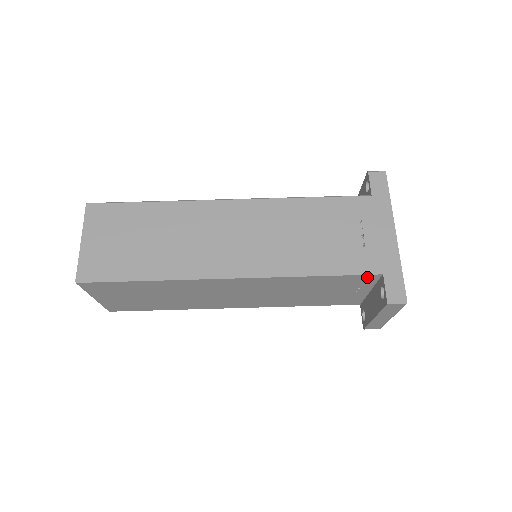
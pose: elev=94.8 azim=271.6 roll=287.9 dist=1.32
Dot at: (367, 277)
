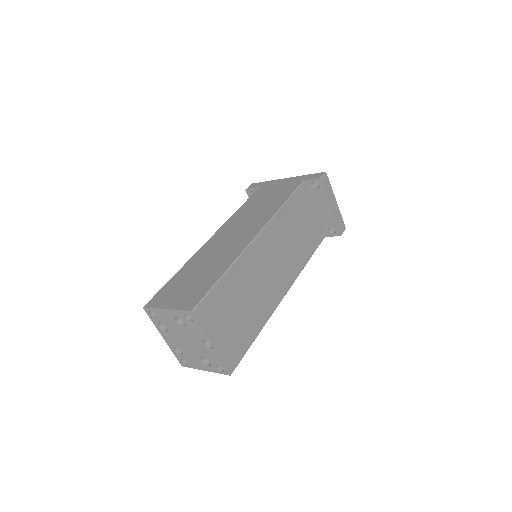
Dot at: (302, 190)
